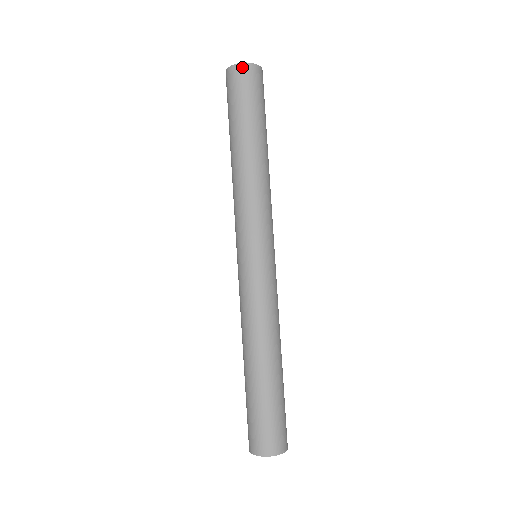
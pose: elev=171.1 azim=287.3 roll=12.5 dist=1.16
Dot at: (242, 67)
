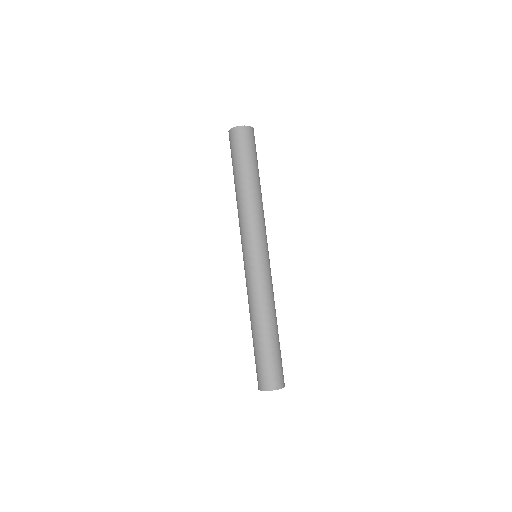
Dot at: (235, 130)
